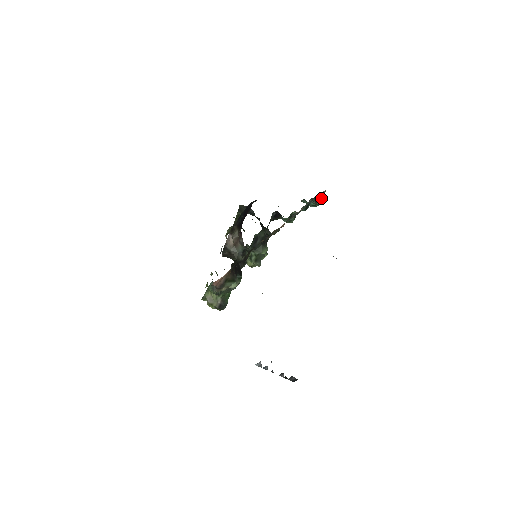
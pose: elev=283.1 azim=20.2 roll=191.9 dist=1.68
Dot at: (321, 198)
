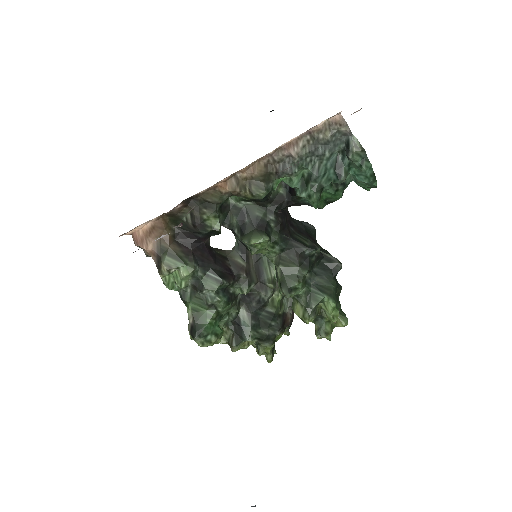
Dot at: (351, 144)
